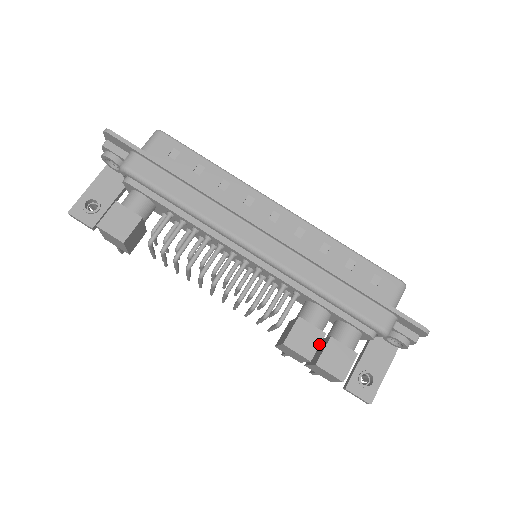
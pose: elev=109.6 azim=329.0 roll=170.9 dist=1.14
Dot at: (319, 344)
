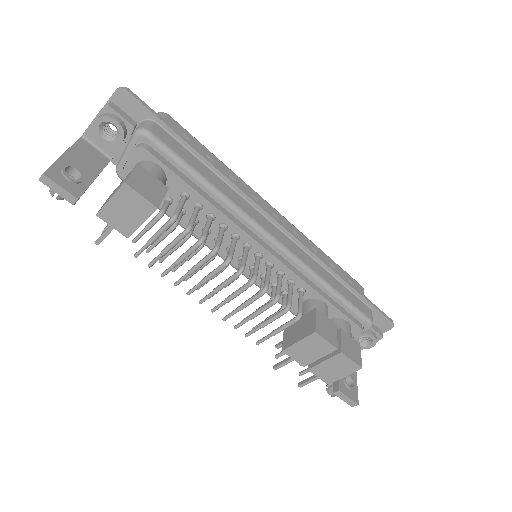
Dot at: (336, 334)
